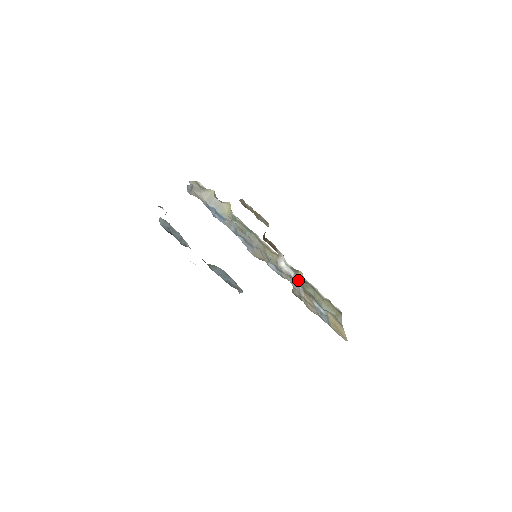
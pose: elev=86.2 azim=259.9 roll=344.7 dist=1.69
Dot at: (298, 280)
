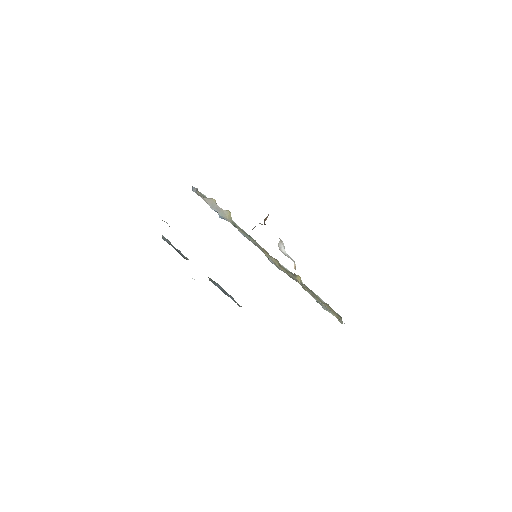
Dot at: occluded
